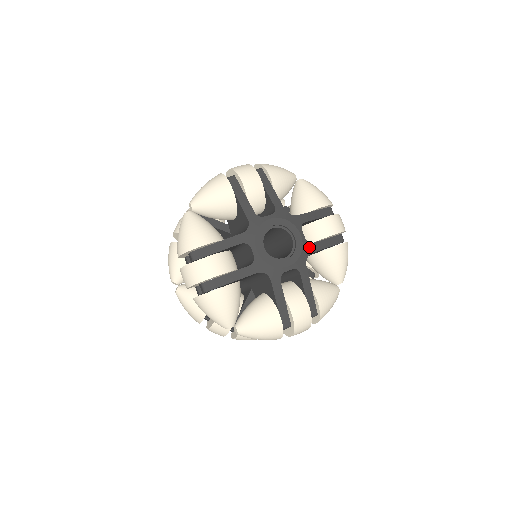
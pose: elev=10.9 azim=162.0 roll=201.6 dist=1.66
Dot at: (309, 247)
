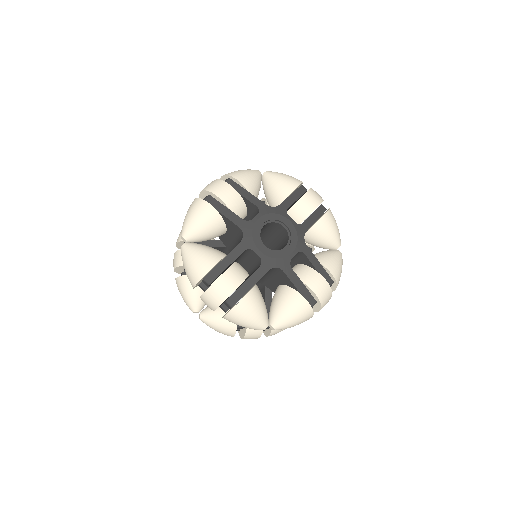
Dot at: (301, 228)
